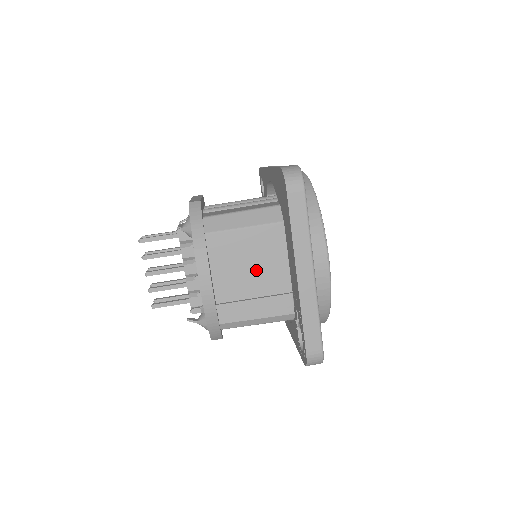
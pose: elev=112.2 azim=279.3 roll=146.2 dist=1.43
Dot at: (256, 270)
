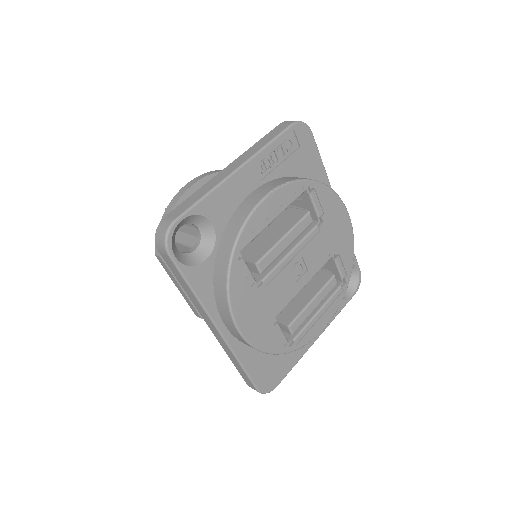
Dot at: occluded
